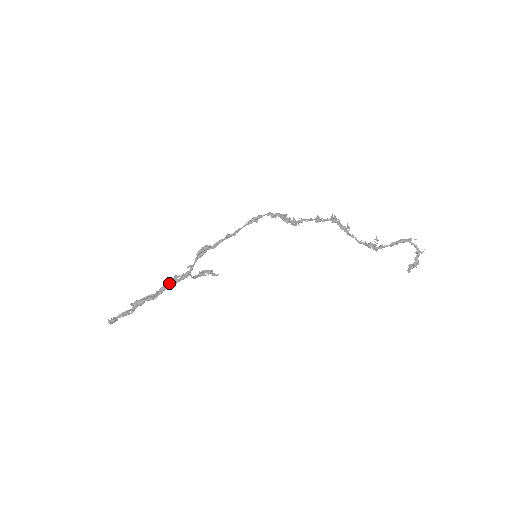
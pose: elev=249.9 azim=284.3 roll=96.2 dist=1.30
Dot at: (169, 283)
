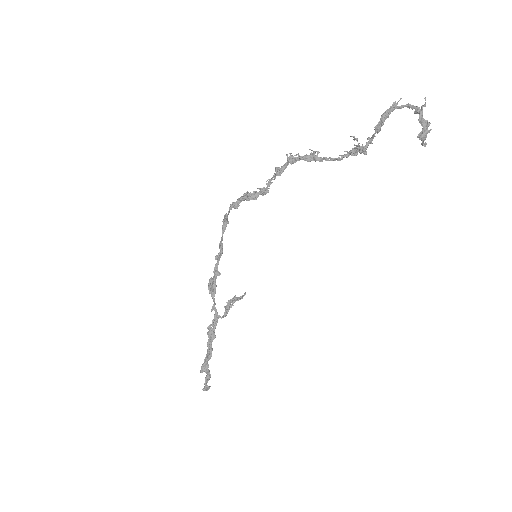
Dot at: (209, 336)
